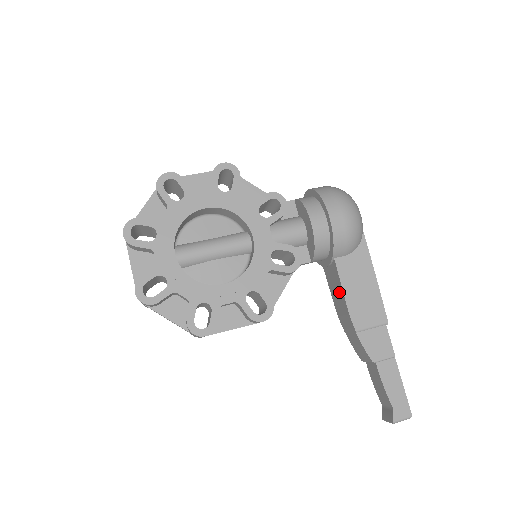
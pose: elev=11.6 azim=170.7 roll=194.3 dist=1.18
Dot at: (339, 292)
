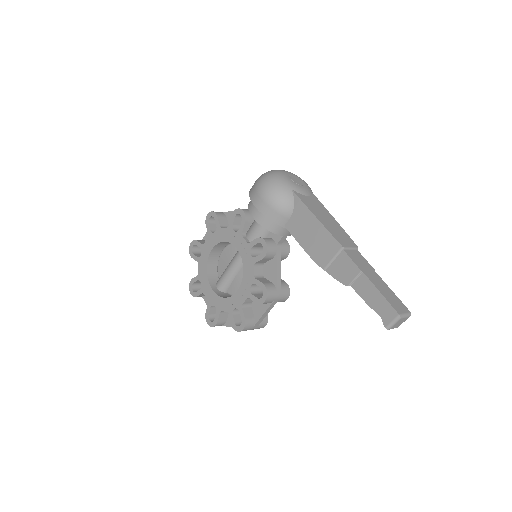
Dot at: occluded
